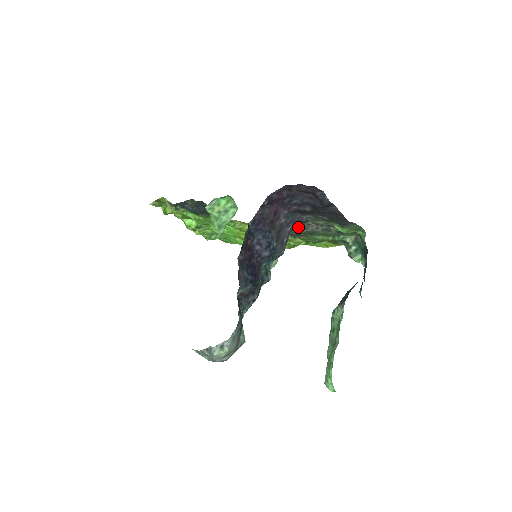
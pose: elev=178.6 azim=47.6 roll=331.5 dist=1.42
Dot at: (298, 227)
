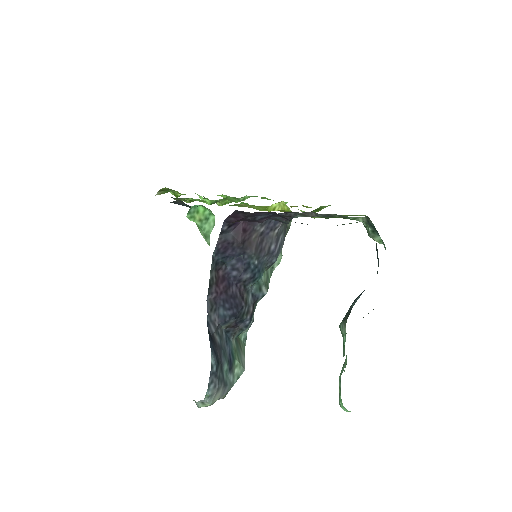
Dot at: (296, 215)
